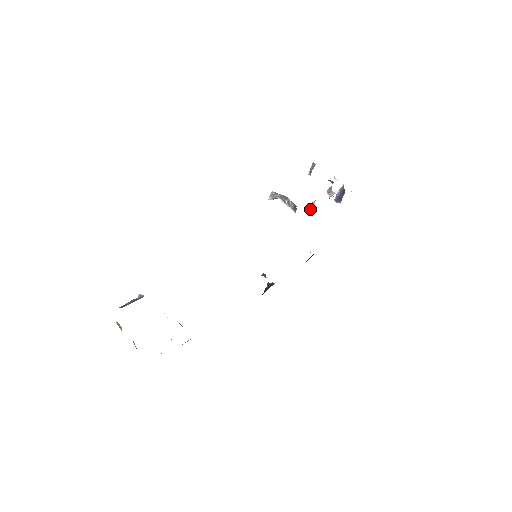
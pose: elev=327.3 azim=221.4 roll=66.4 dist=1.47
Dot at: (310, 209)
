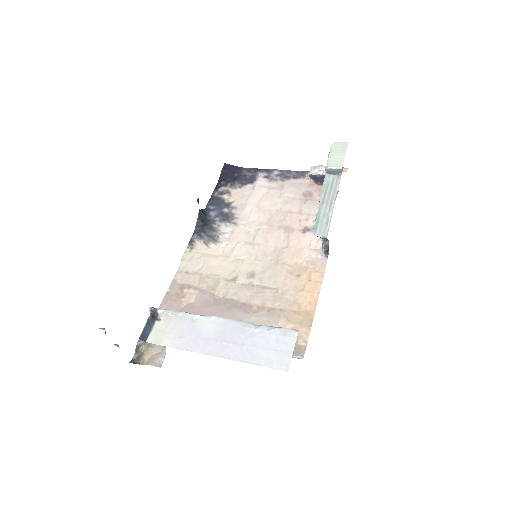
Dot at: occluded
